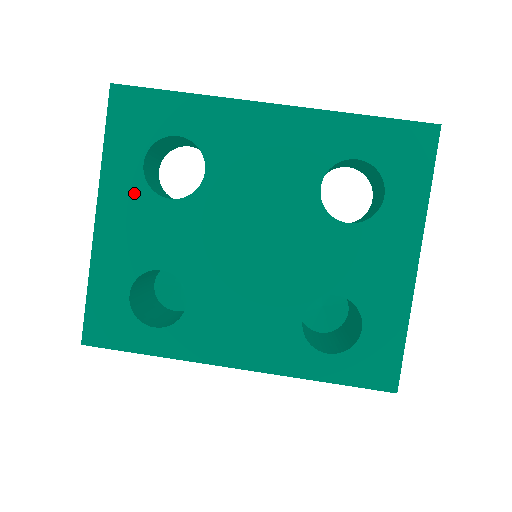
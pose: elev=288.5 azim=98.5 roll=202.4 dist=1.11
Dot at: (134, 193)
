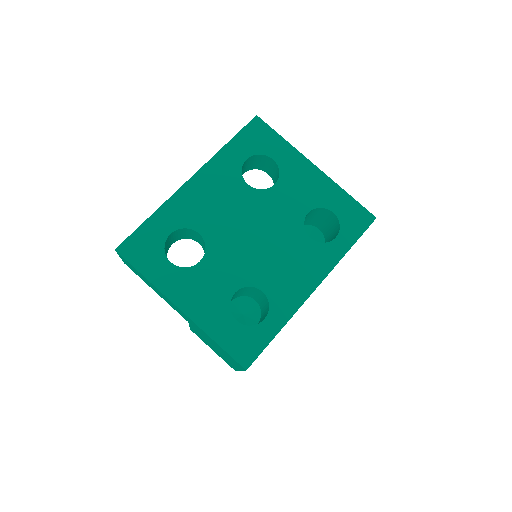
Dot at: (183, 278)
